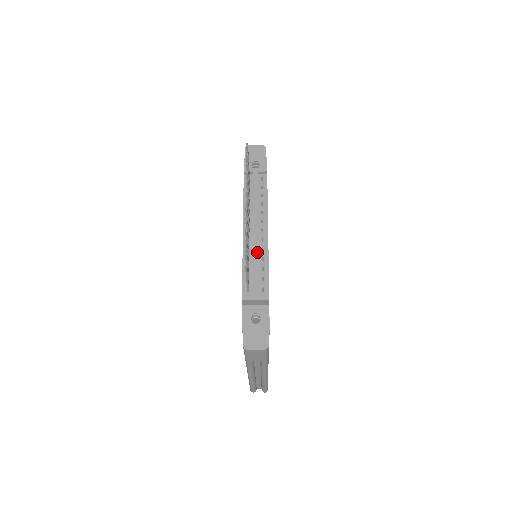
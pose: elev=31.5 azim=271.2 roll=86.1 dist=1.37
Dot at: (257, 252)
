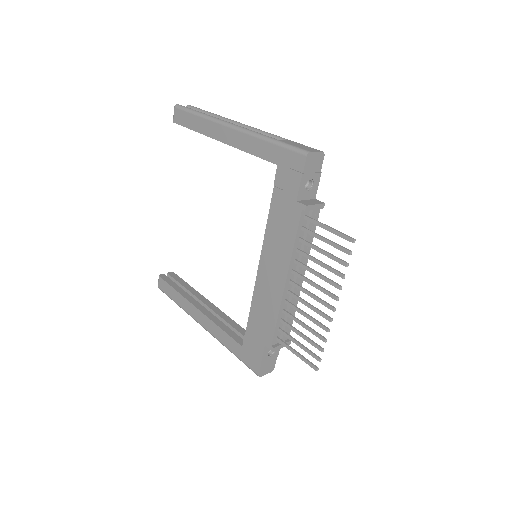
Dot at: occluded
